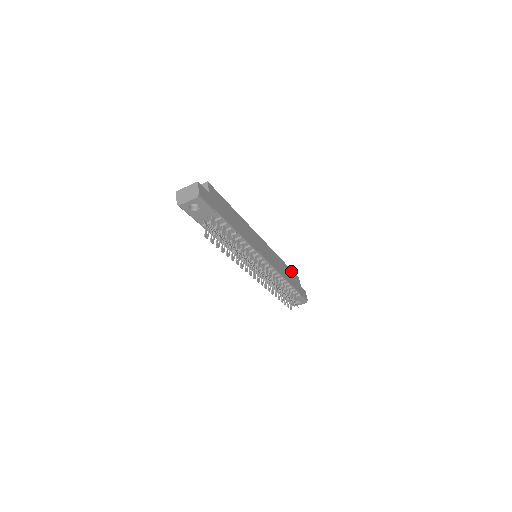
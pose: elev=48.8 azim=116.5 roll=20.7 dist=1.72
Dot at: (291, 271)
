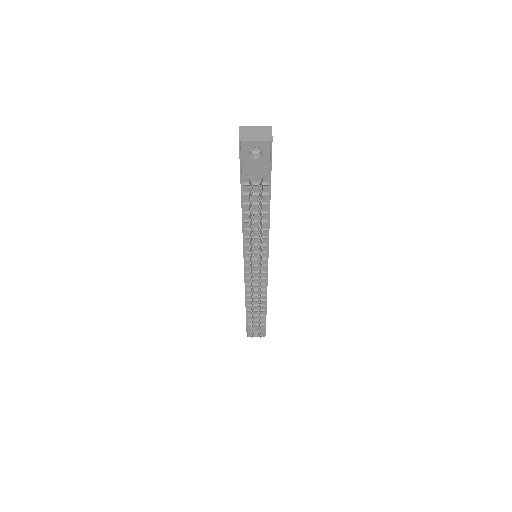
Dot at: occluded
